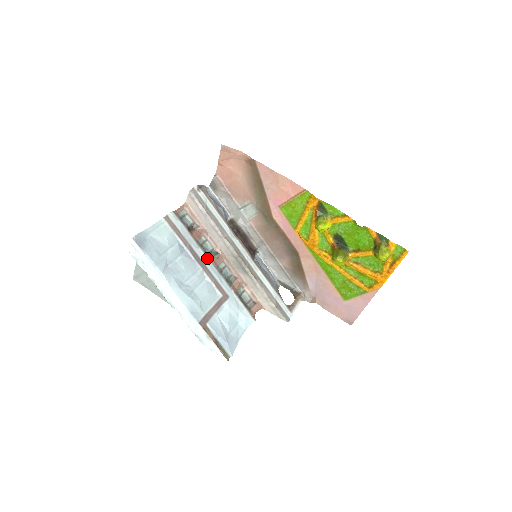
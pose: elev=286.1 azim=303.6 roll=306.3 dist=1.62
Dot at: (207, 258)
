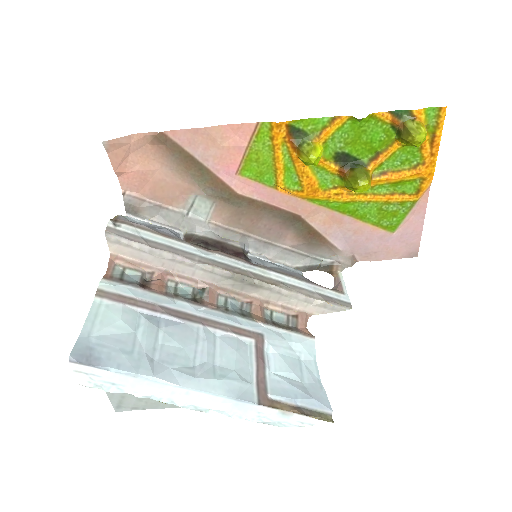
Dot at: (196, 306)
